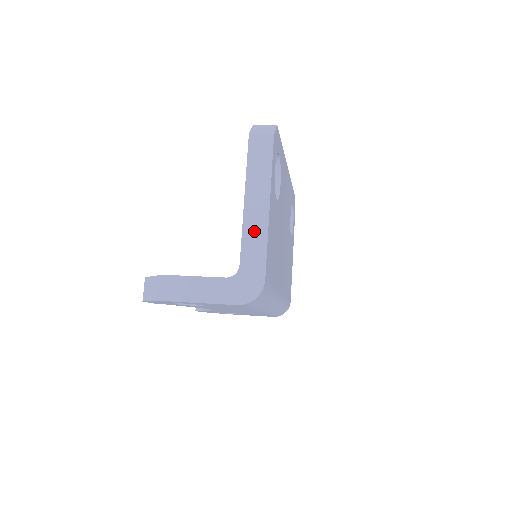
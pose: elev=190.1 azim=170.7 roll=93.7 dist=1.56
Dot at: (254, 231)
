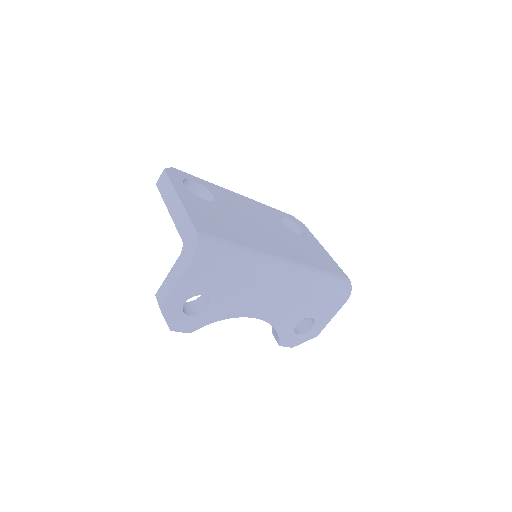
Dot at: (179, 217)
